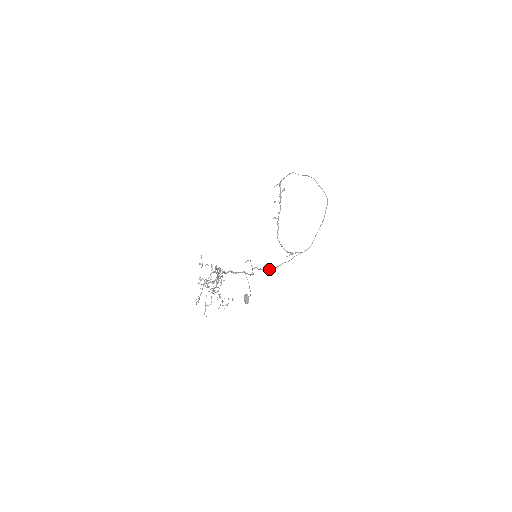
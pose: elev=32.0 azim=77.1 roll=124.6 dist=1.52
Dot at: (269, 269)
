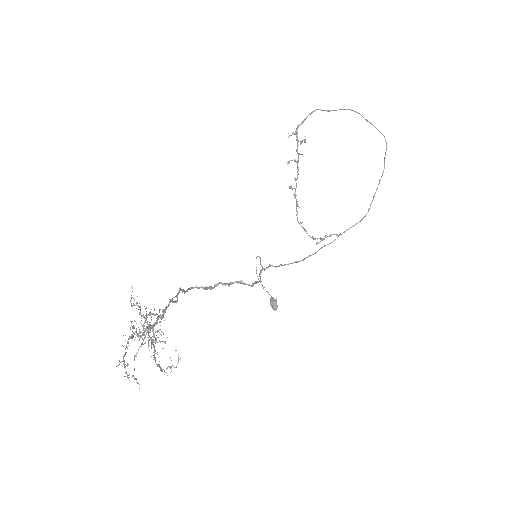
Dot at: (297, 261)
